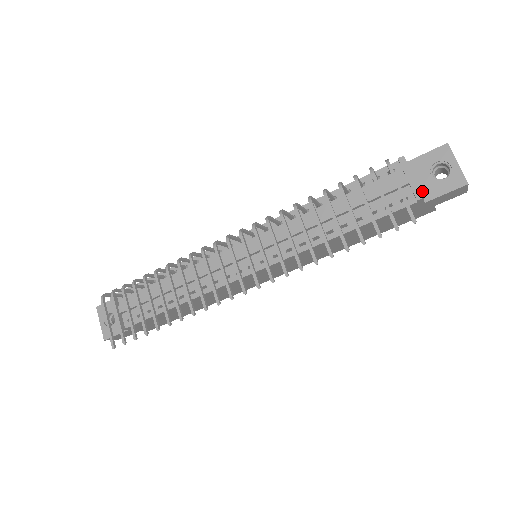
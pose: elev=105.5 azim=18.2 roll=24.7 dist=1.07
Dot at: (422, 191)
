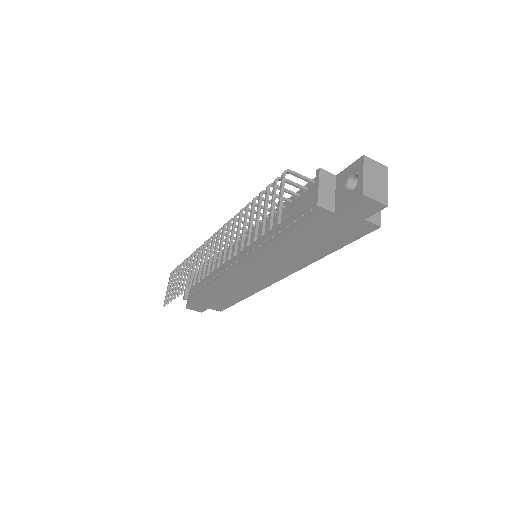
Dot at: (336, 202)
